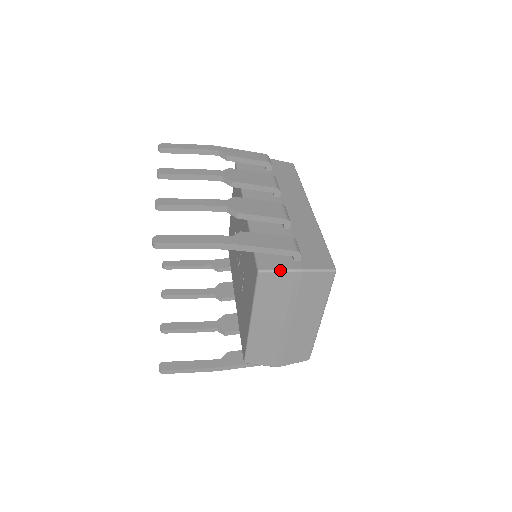
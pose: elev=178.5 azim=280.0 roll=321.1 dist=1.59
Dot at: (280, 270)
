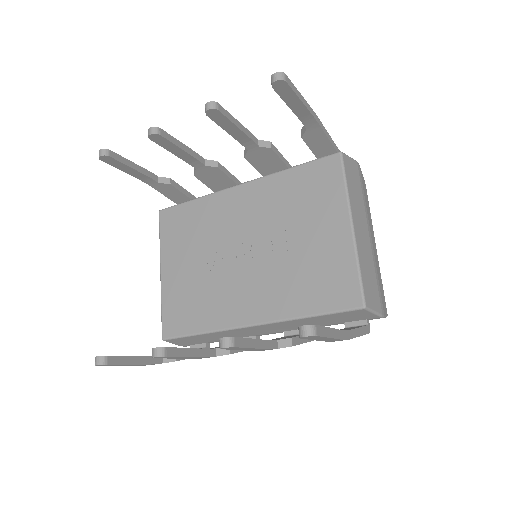
Dot at: (349, 157)
